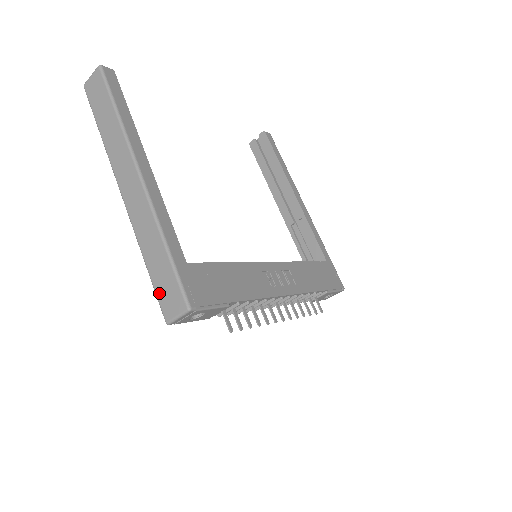
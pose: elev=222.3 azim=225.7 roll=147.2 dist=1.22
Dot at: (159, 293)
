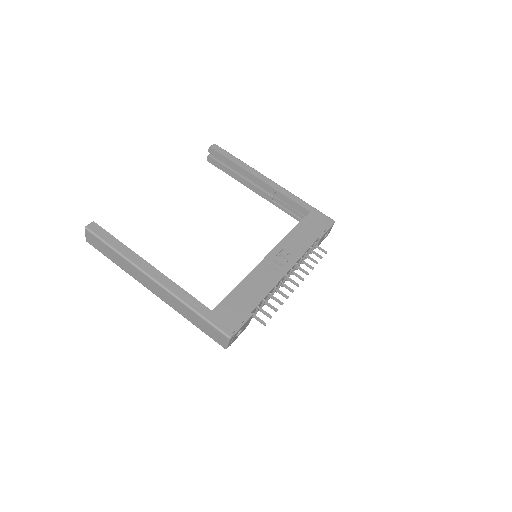
Dot at: (210, 336)
